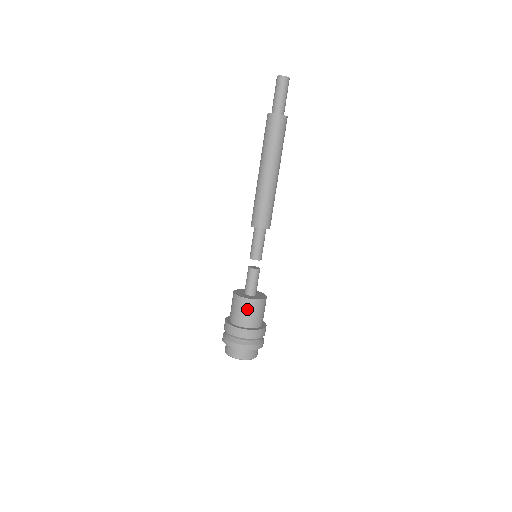
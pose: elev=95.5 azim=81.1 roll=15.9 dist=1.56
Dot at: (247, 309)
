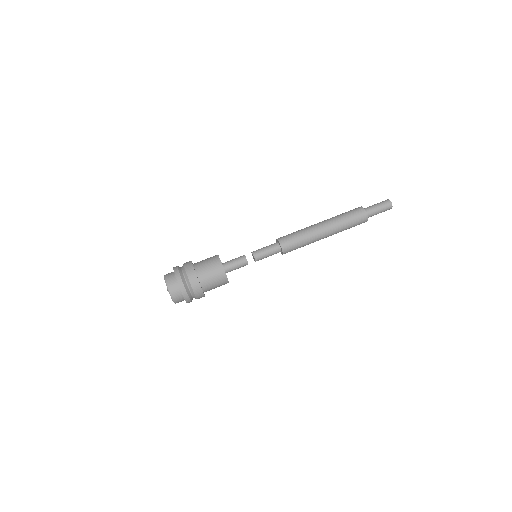
Dot at: (212, 264)
